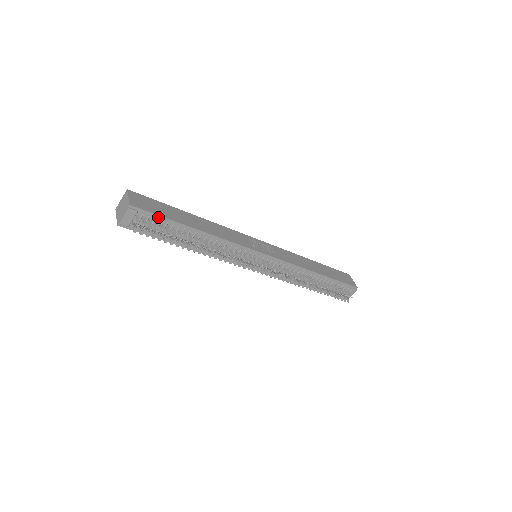
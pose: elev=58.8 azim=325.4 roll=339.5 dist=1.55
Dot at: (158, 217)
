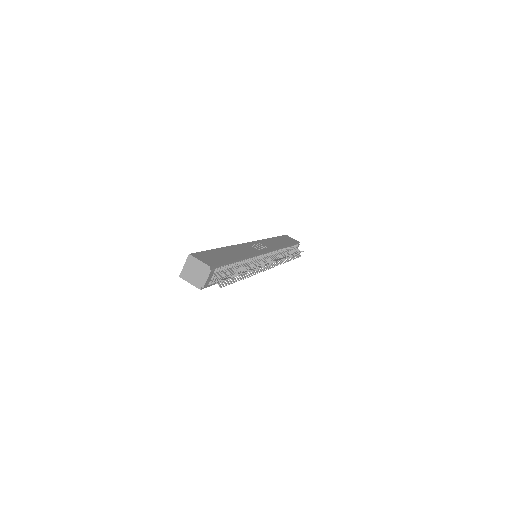
Dot at: (223, 265)
